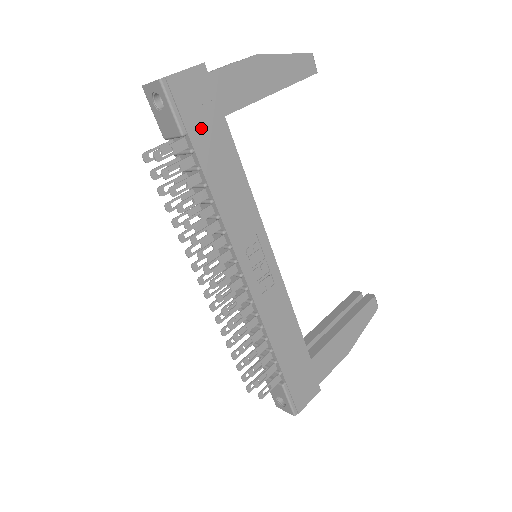
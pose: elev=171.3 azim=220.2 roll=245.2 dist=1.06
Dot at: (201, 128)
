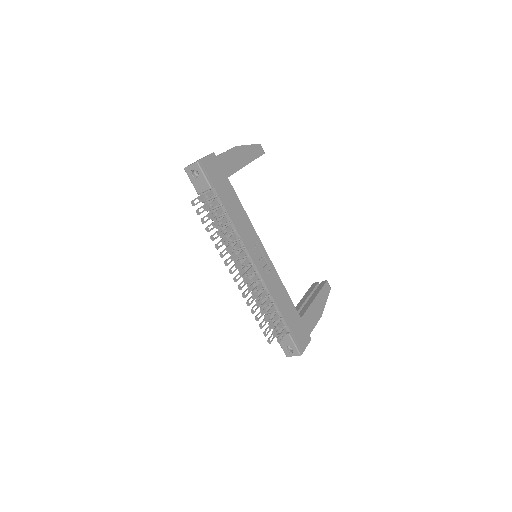
Dot at: (219, 184)
